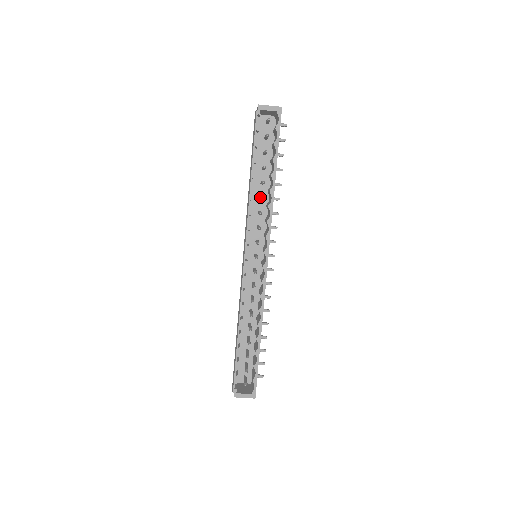
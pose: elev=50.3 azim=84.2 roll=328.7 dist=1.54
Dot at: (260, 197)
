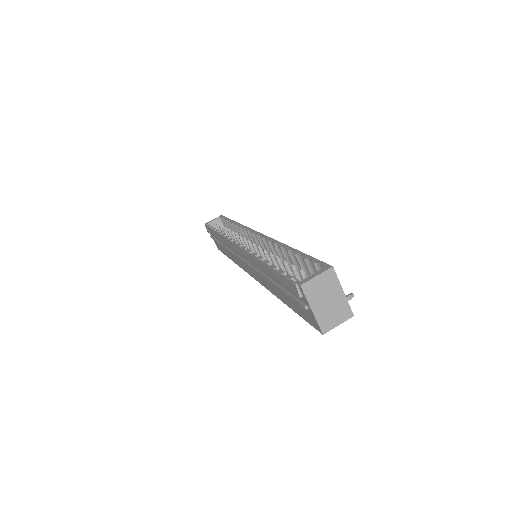
Dot at: (232, 235)
